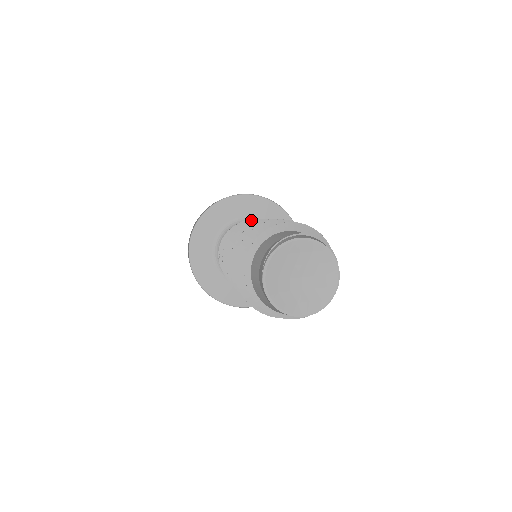
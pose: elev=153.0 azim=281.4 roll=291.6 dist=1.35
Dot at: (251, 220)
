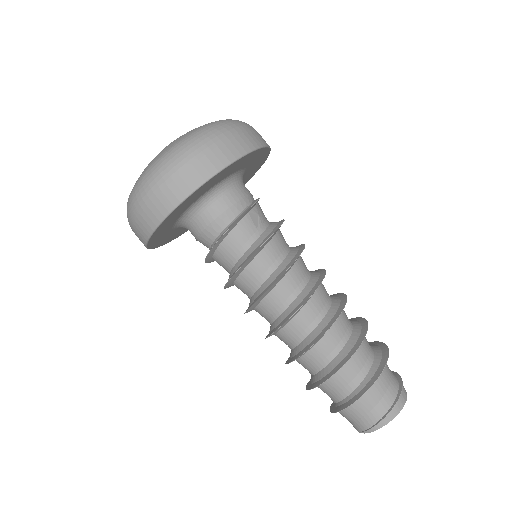
Dot at: (273, 285)
